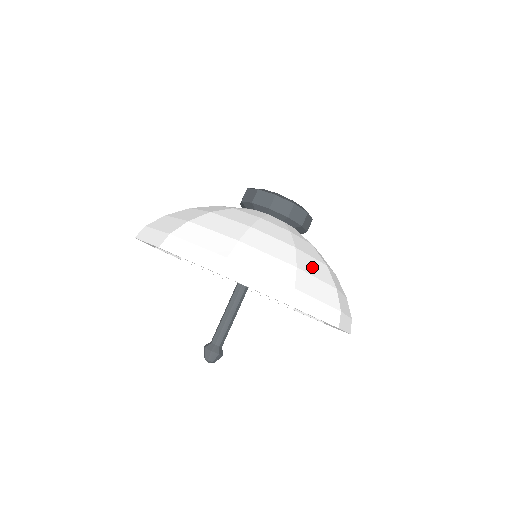
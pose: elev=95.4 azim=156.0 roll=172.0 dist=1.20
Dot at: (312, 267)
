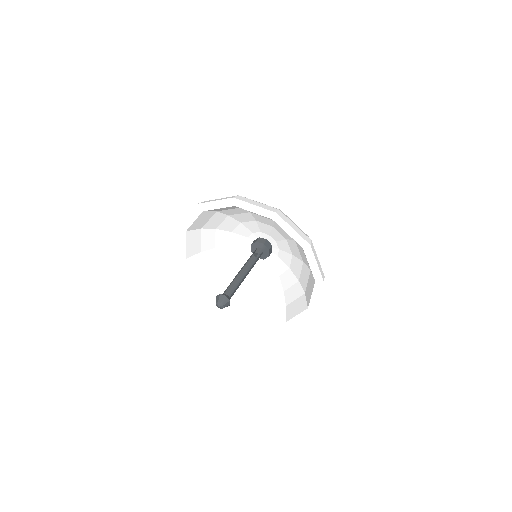
Dot at: occluded
